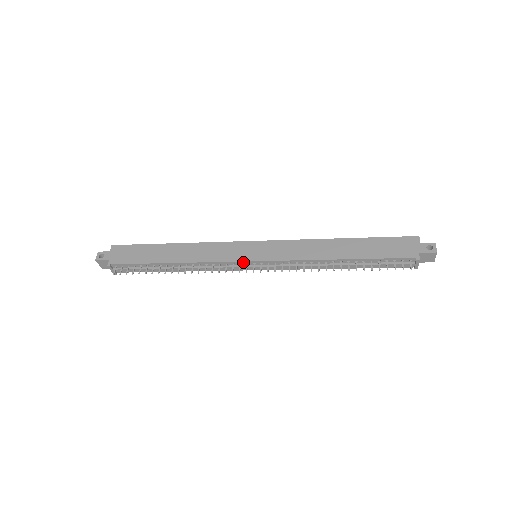
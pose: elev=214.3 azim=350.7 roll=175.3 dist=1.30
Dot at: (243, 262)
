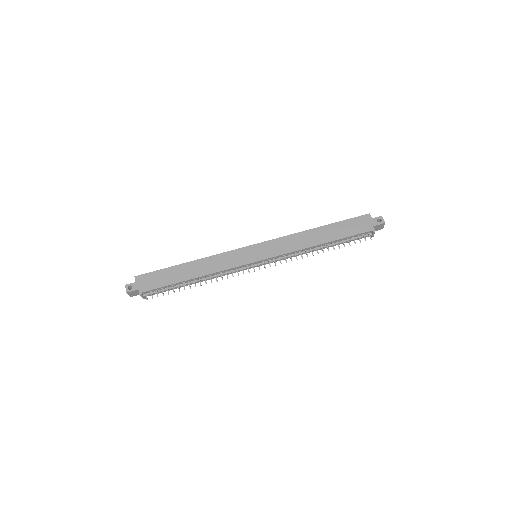
Dot at: (249, 264)
